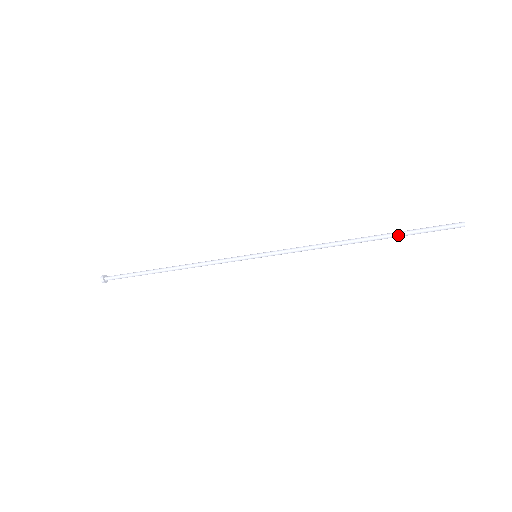
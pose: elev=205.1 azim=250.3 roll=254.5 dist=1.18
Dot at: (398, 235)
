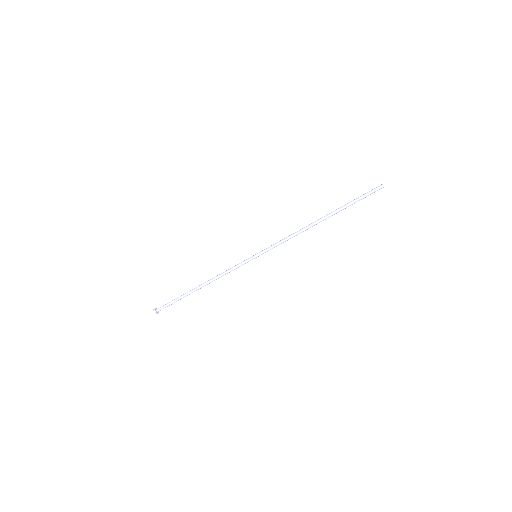
Dot at: (344, 208)
